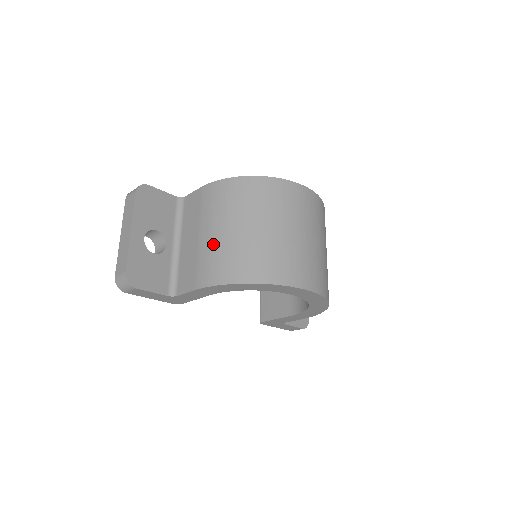
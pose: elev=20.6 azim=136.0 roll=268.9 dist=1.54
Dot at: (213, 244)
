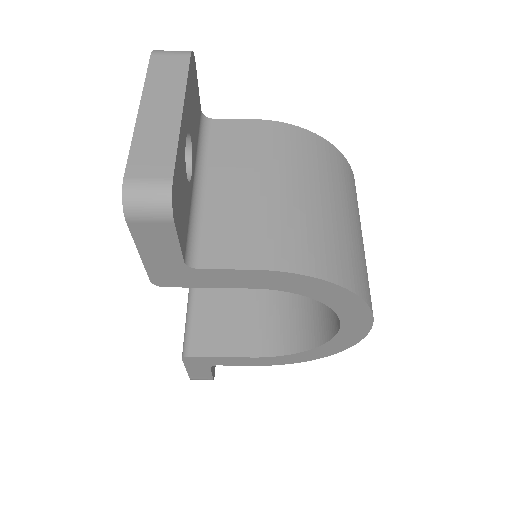
Dot at: (293, 209)
